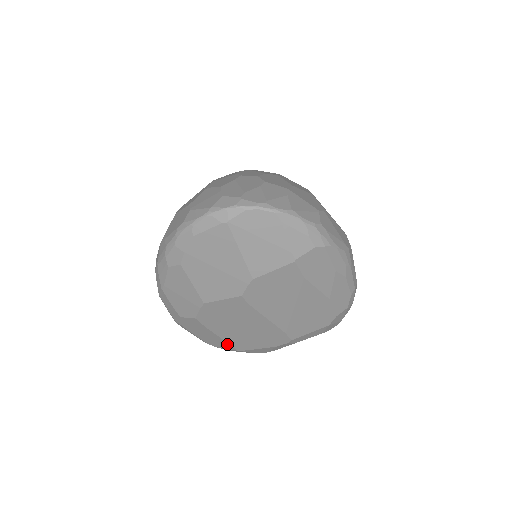
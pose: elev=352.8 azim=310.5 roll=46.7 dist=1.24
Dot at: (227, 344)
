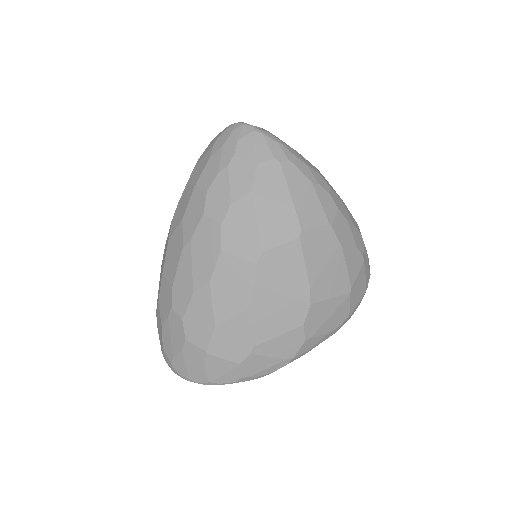
Dot at: occluded
